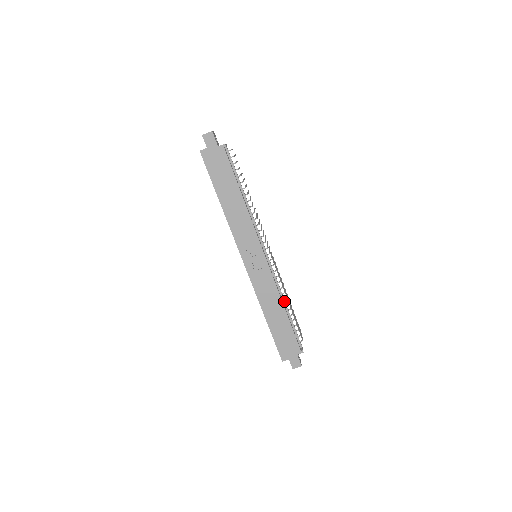
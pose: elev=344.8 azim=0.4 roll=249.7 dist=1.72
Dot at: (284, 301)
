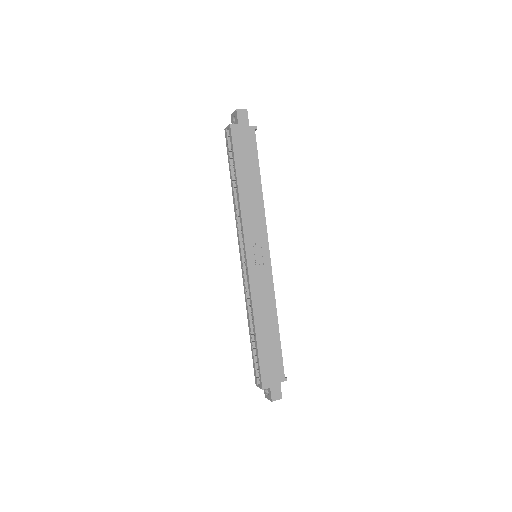
Dot at: occluded
